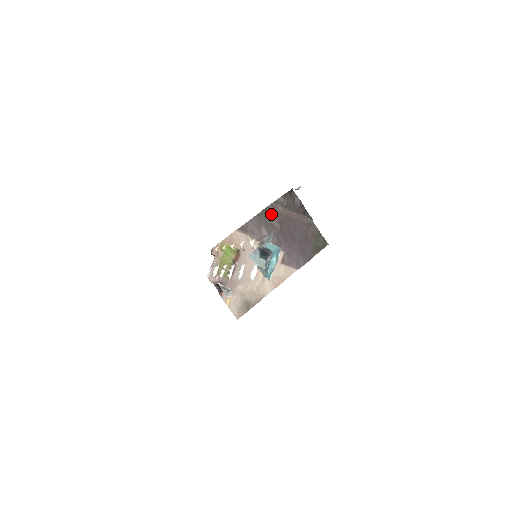
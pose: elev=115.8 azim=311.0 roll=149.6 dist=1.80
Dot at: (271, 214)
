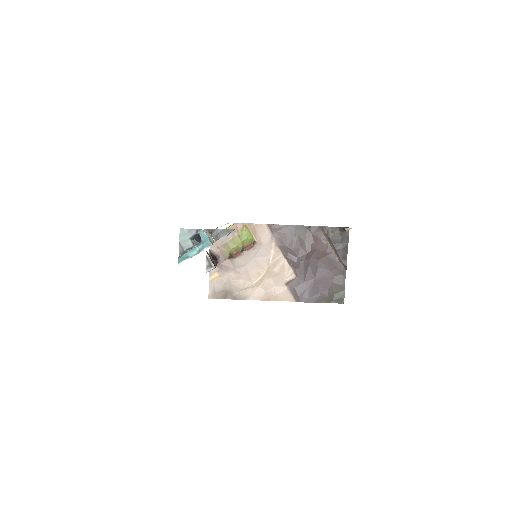
Dot at: (310, 235)
